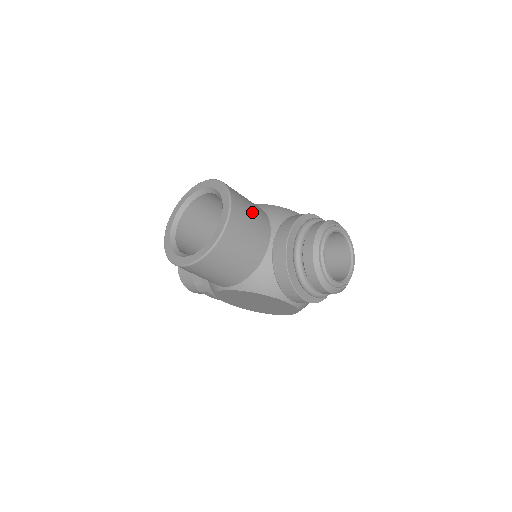
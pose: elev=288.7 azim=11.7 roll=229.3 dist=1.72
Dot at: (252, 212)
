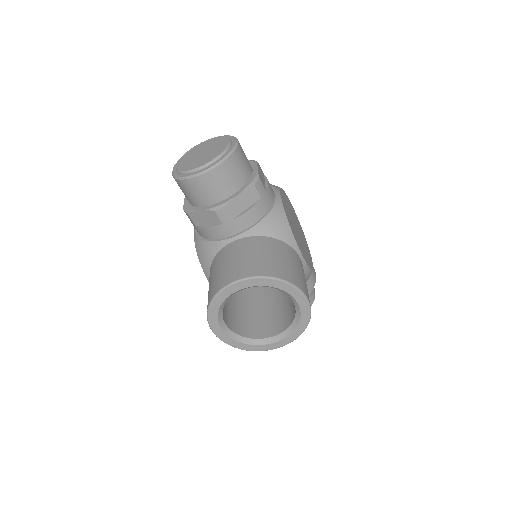
Dot at: occluded
